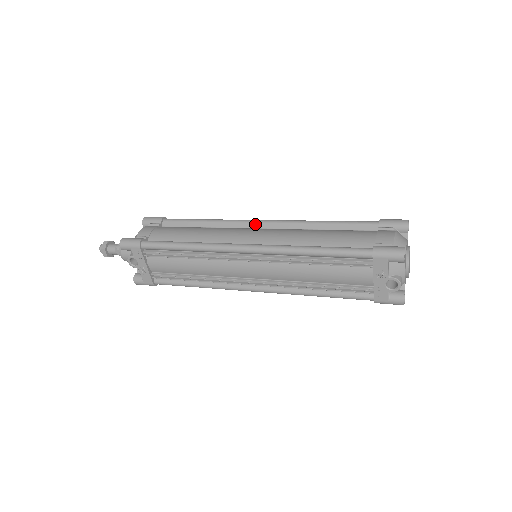
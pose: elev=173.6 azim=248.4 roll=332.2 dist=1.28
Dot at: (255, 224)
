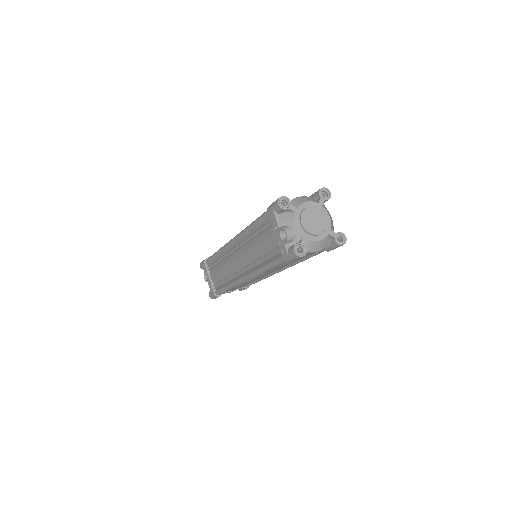
Dot at: occluded
